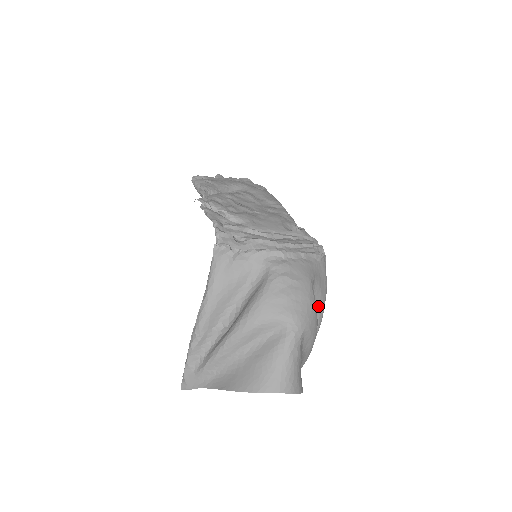
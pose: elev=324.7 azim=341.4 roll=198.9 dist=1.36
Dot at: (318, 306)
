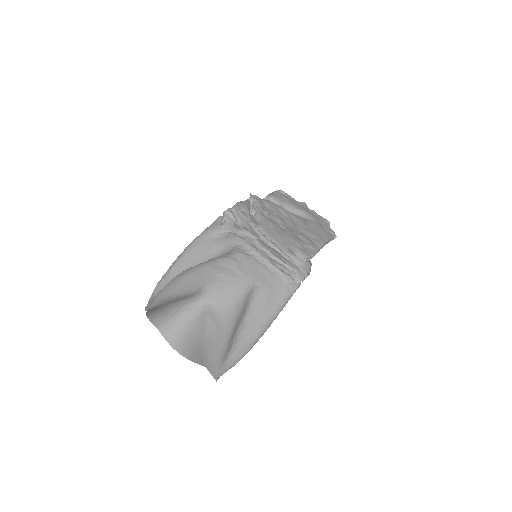
Dot at: (258, 316)
